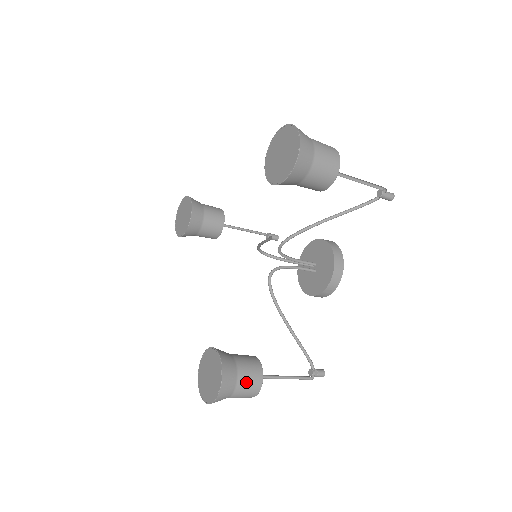
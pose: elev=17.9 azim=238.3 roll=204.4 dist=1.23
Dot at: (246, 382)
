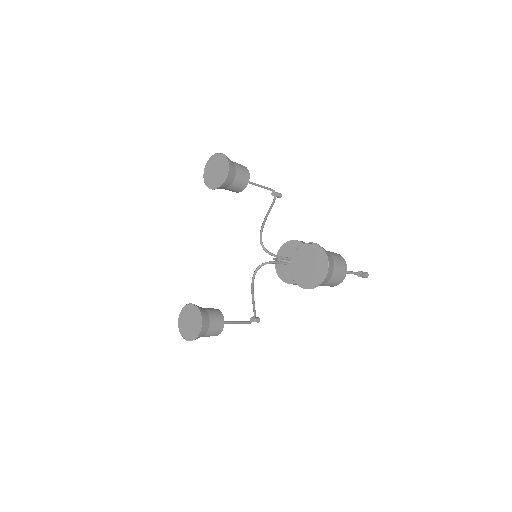
Dot at: (211, 334)
